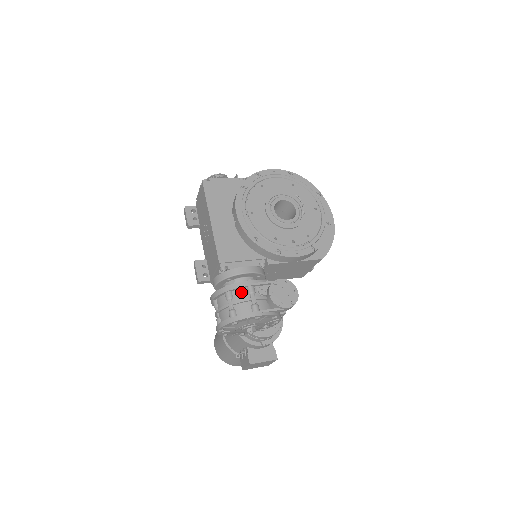
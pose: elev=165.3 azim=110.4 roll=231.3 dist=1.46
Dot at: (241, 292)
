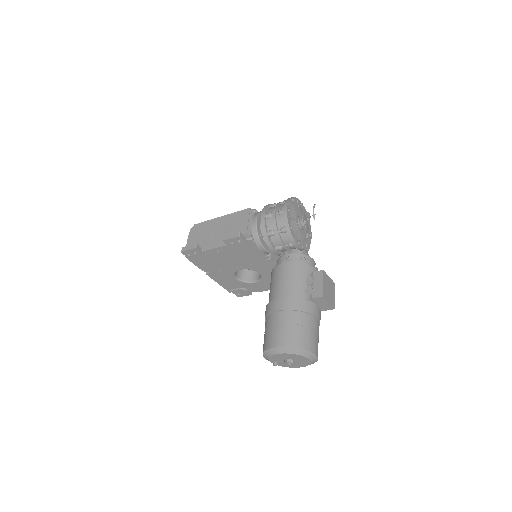
Dot at: occluded
